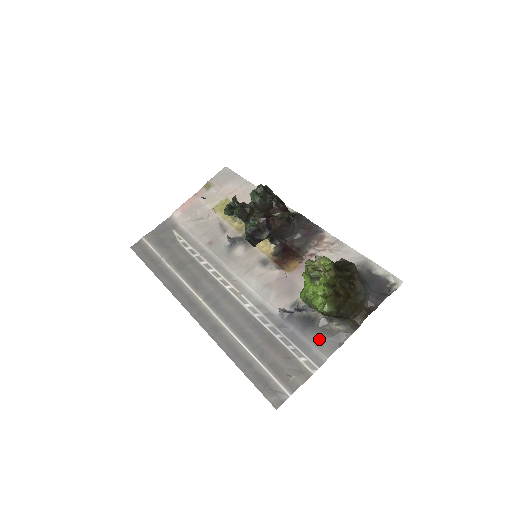
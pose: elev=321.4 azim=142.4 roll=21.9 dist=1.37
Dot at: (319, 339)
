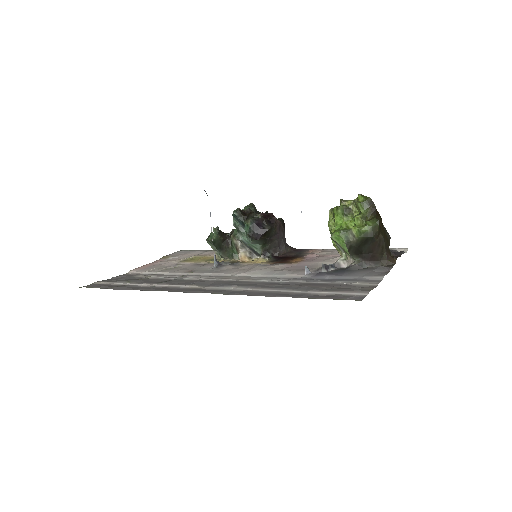
Dot at: (363, 273)
